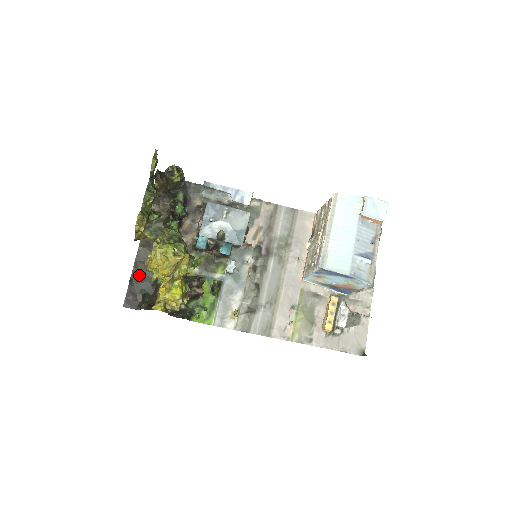
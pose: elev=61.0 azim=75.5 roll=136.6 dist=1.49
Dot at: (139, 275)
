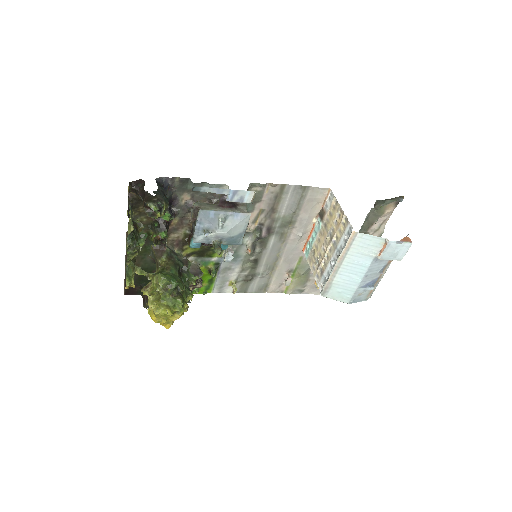
Dot at: occluded
